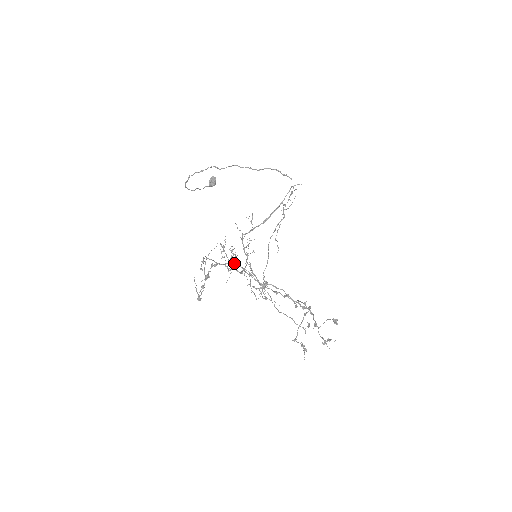
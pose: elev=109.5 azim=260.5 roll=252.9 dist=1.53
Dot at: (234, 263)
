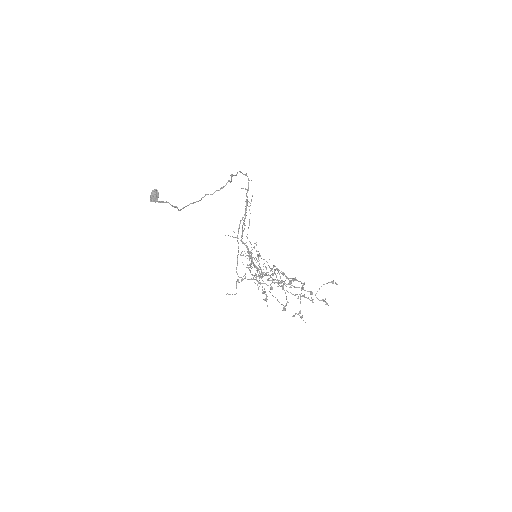
Dot at: occluded
